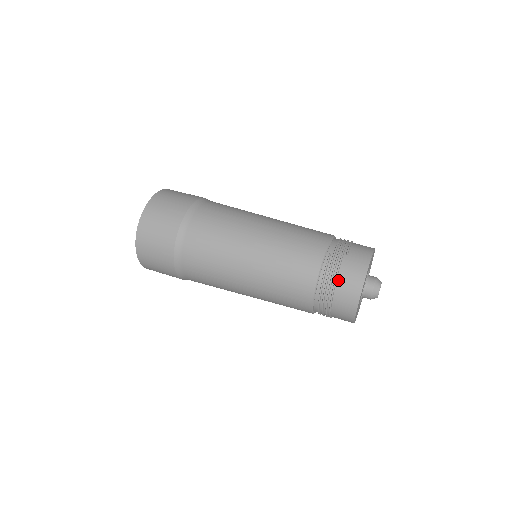
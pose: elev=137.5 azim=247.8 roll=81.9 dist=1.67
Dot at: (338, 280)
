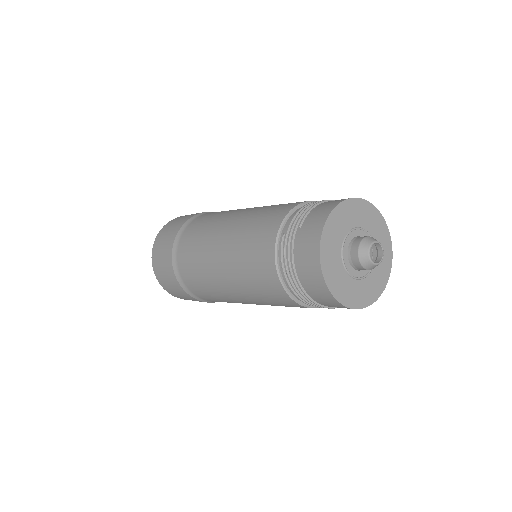
Dot at: (296, 265)
